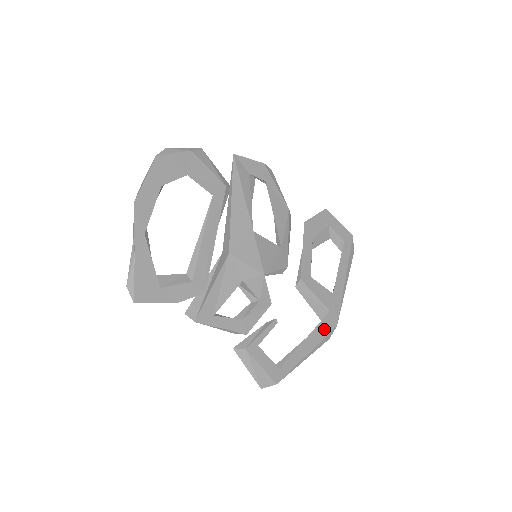
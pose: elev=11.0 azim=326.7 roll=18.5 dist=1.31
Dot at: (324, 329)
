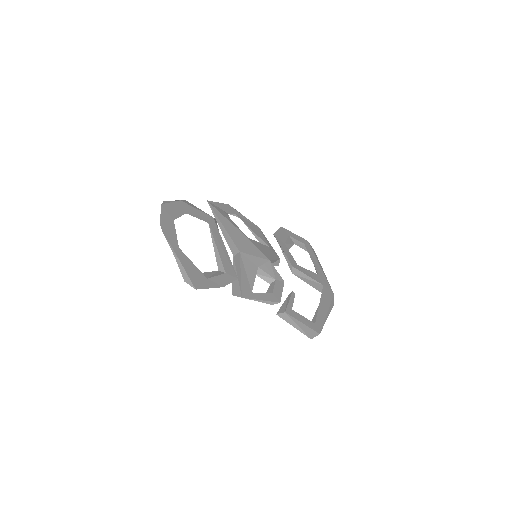
Dot at: (327, 297)
